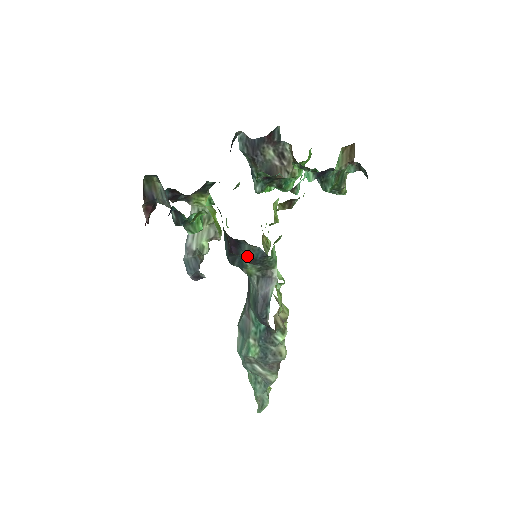
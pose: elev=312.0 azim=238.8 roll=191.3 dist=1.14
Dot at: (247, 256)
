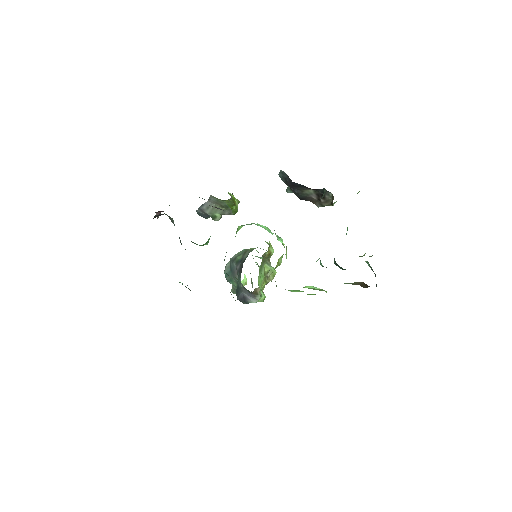
Dot at: occluded
